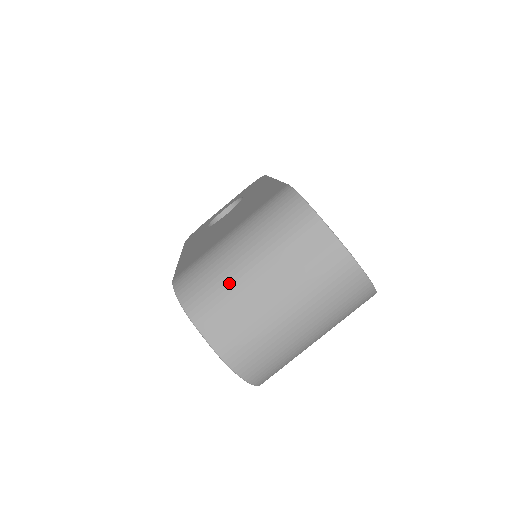
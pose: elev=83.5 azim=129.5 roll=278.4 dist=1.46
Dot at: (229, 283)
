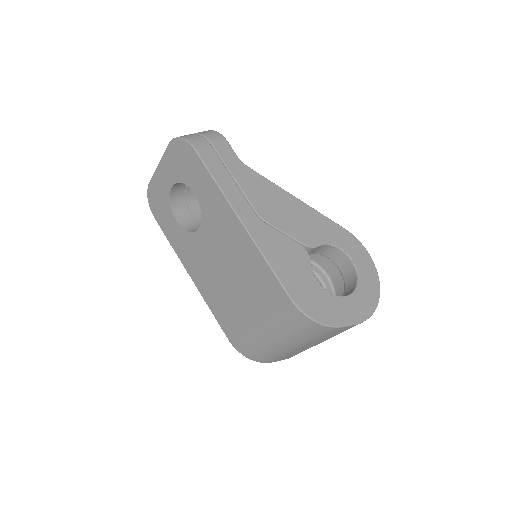
Dot at: (284, 353)
